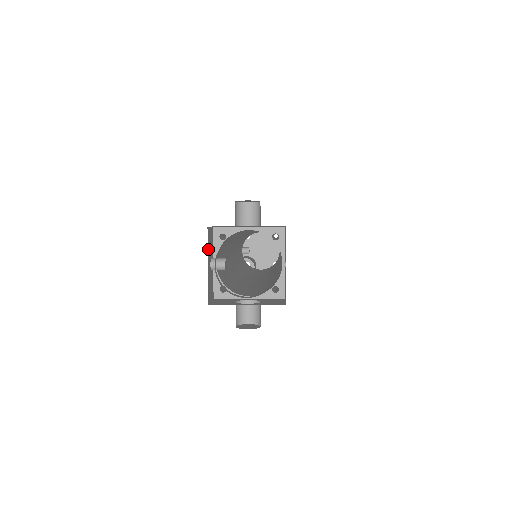
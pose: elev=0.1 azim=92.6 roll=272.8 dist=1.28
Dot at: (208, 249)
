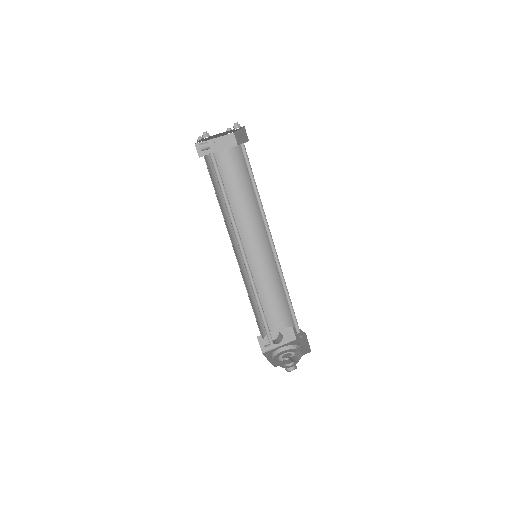
Dot at: (270, 361)
